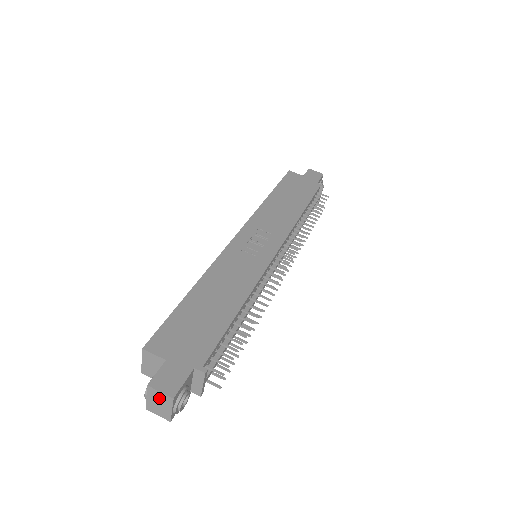
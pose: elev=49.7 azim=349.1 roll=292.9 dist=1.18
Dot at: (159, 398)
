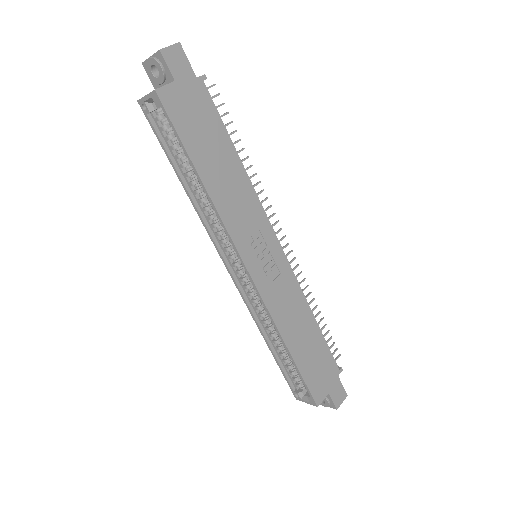
Dot at: occluded
